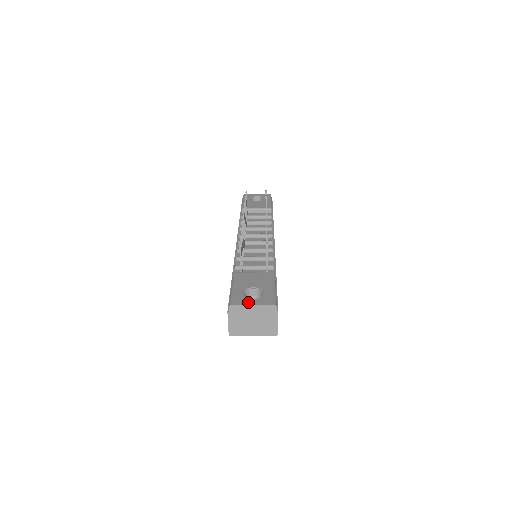
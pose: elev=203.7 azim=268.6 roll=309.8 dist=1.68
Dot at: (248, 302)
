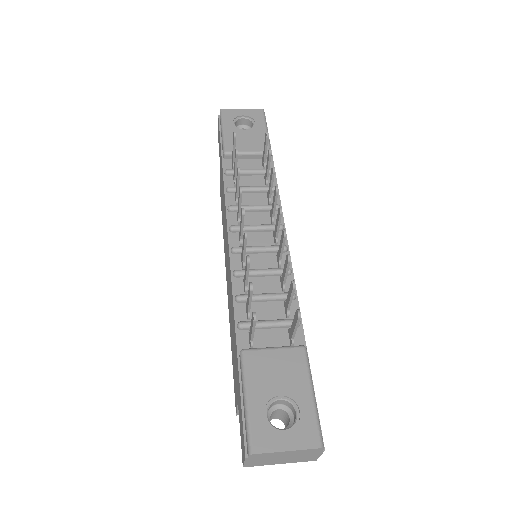
Dot at: (279, 443)
